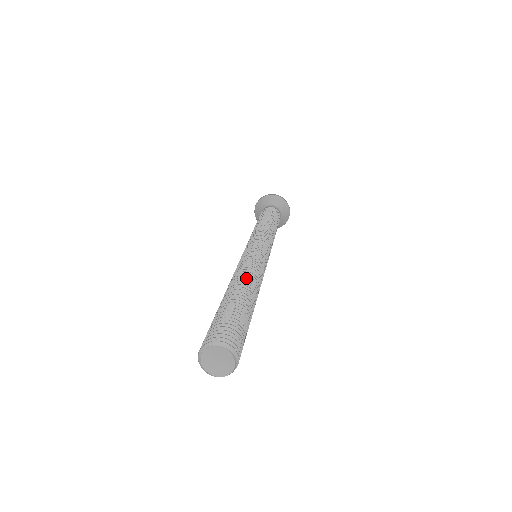
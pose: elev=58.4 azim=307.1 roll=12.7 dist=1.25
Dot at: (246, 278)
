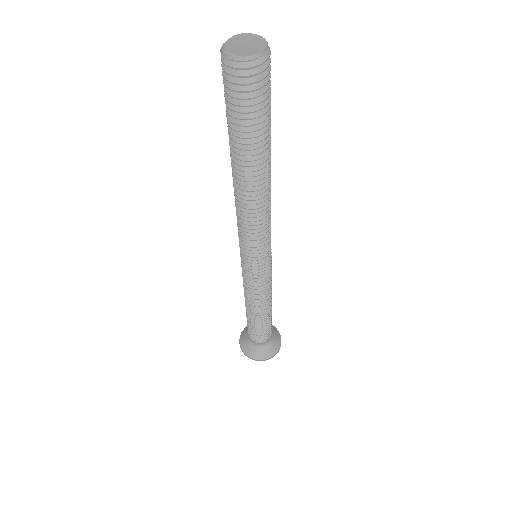
Dot at: occluded
